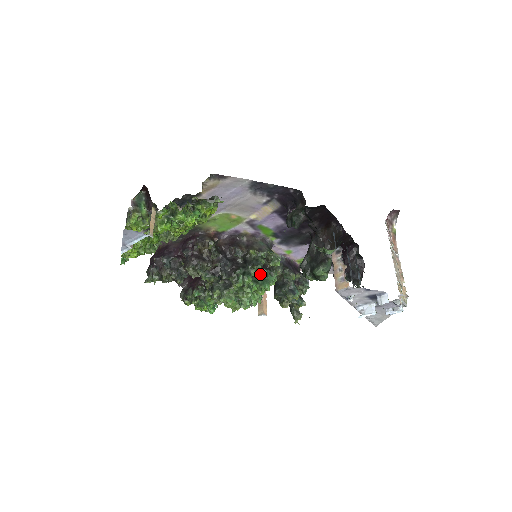
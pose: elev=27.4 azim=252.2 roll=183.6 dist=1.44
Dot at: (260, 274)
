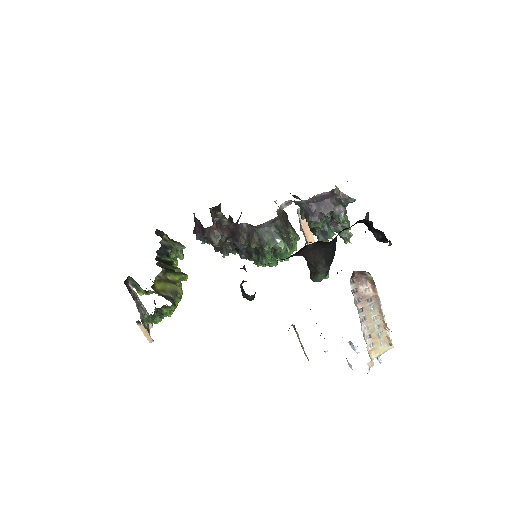
Dot at: (275, 251)
